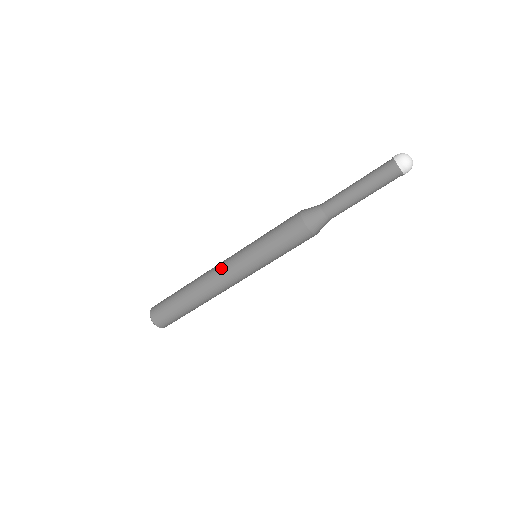
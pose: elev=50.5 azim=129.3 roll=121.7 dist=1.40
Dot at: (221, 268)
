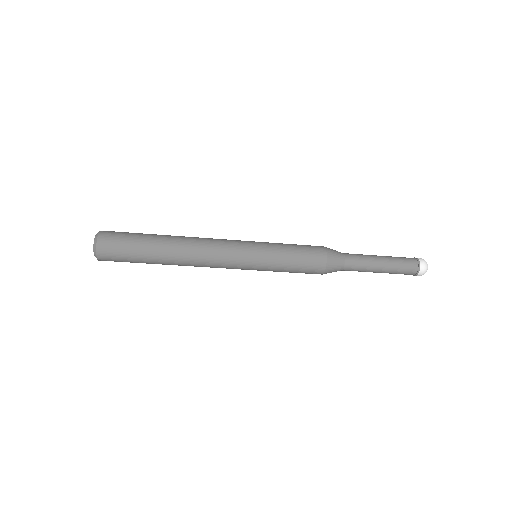
Dot at: (219, 257)
